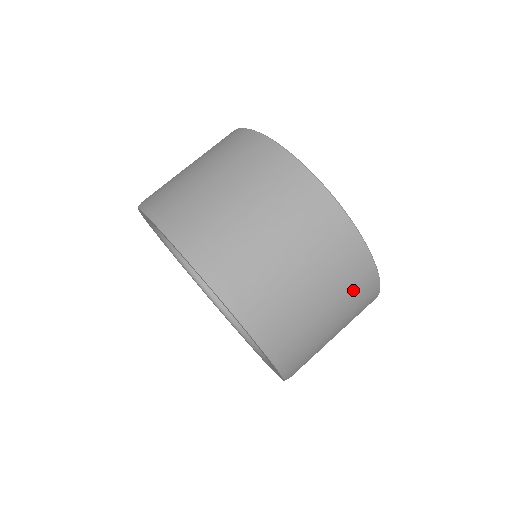
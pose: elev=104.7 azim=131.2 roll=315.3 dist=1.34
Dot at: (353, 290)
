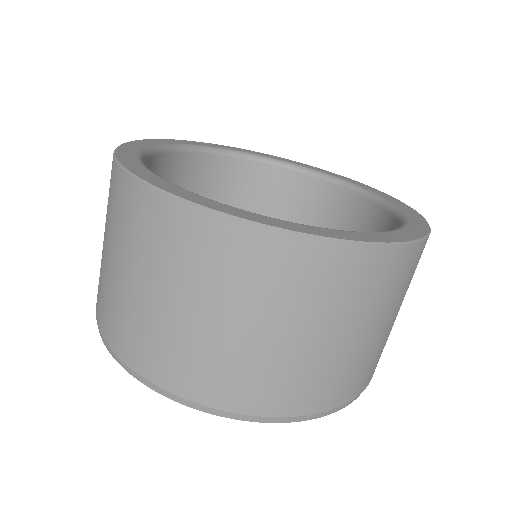
Dot at: (264, 281)
